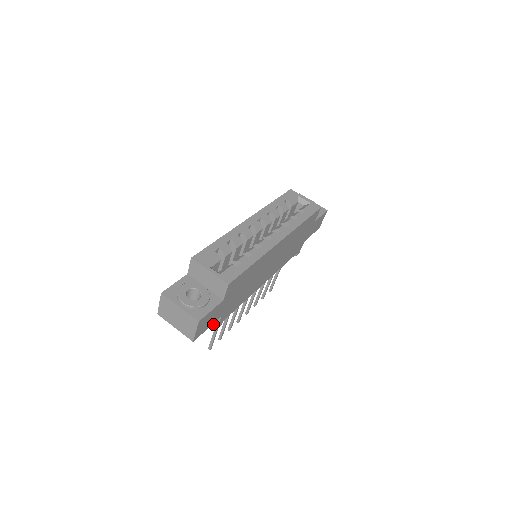
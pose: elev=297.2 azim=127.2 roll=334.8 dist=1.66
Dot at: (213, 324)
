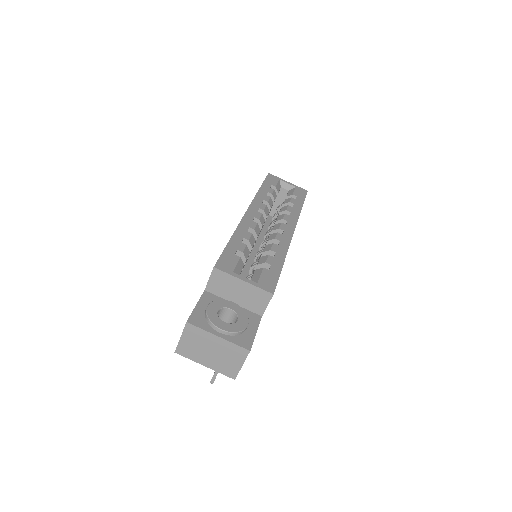
Dot at: occluded
